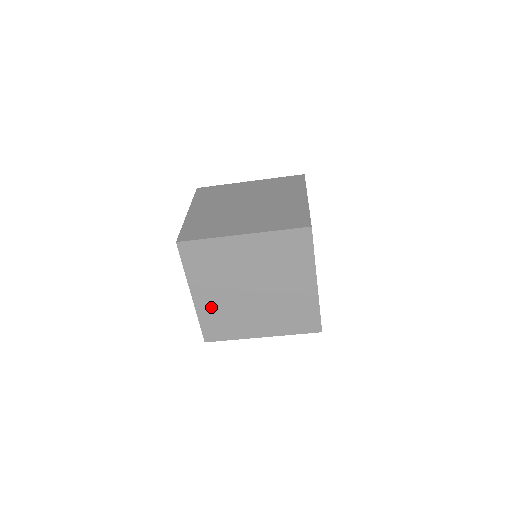
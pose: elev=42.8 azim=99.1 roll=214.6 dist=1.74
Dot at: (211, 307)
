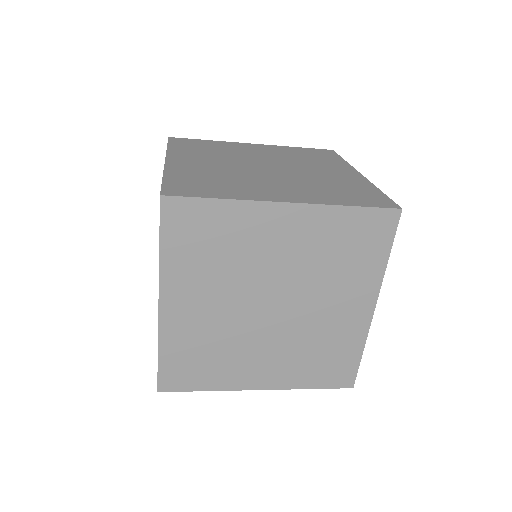
Dot at: occluded
